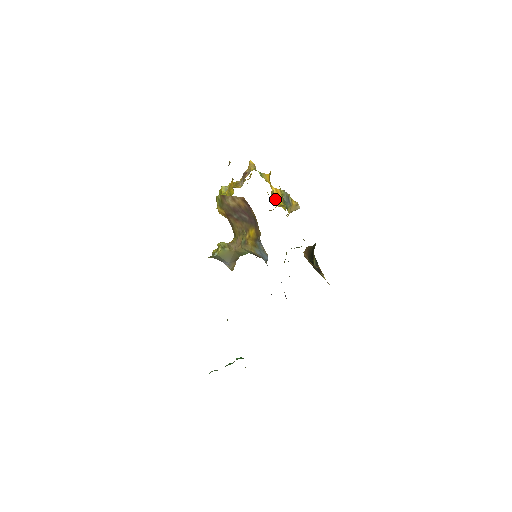
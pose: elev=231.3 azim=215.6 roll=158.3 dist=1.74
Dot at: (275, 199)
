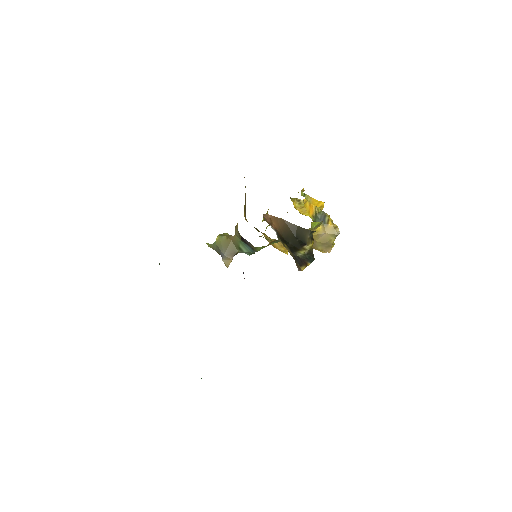
Dot at: (303, 209)
